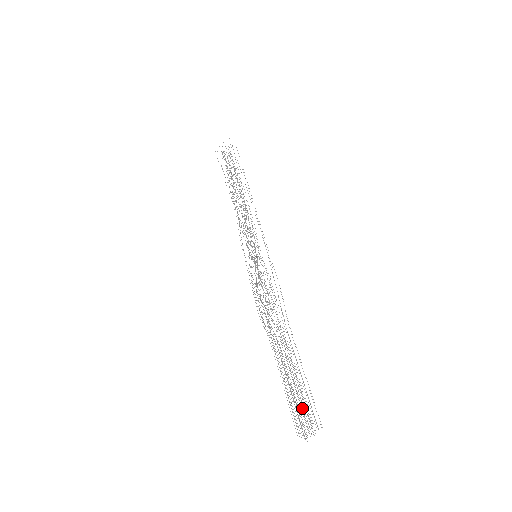
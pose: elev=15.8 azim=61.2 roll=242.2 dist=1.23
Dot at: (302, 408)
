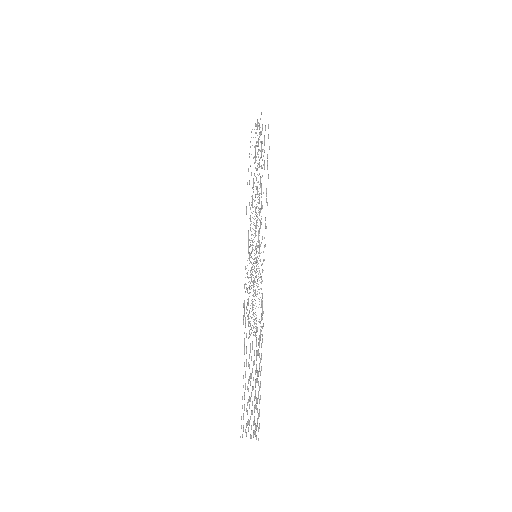
Dot at: occluded
